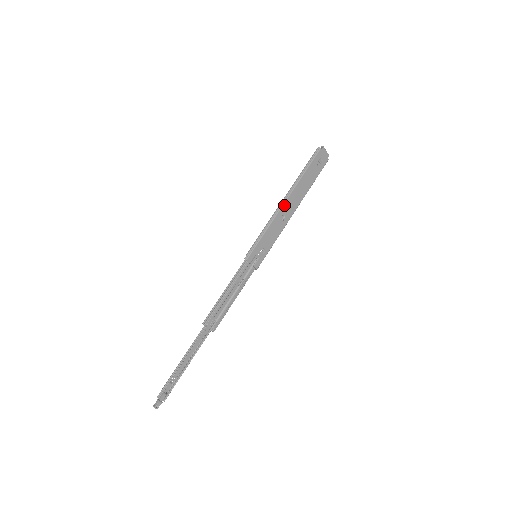
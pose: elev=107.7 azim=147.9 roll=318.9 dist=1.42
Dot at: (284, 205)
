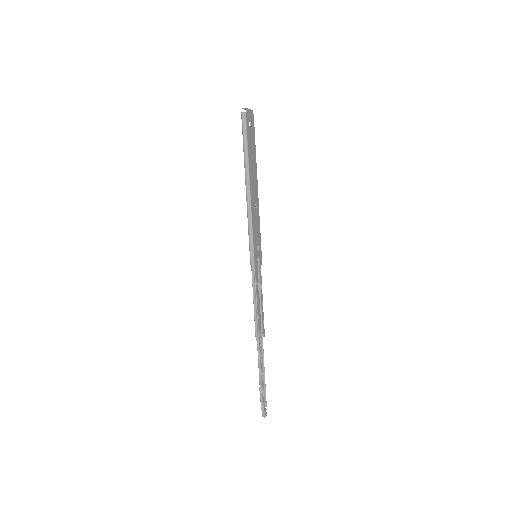
Dot at: (251, 196)
